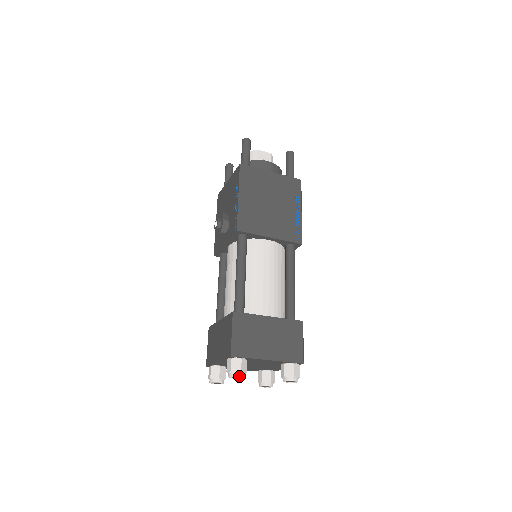
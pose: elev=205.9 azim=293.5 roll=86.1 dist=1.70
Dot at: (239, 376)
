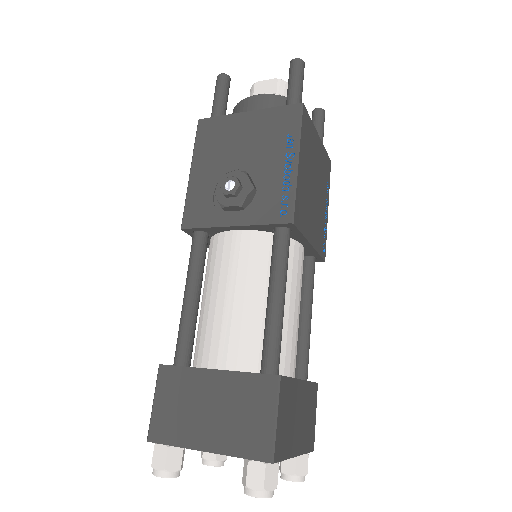
Dot at: (272, 496)
